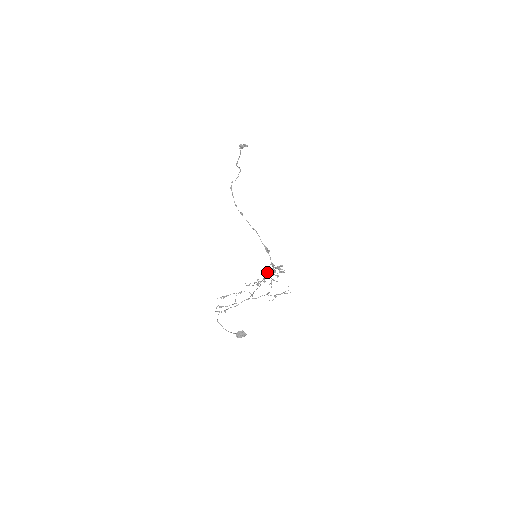
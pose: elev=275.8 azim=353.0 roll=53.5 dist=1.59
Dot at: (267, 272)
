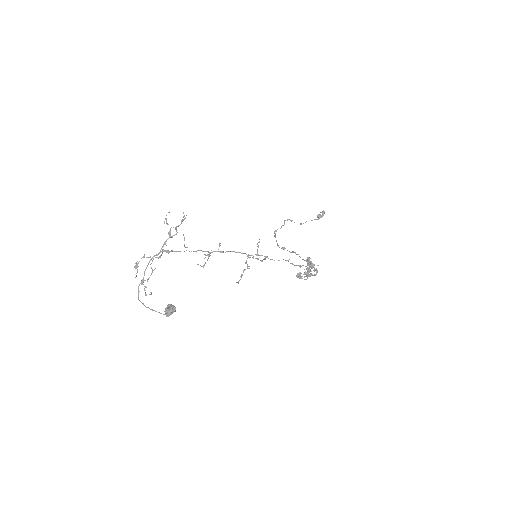
Dot at: (249, 255)
